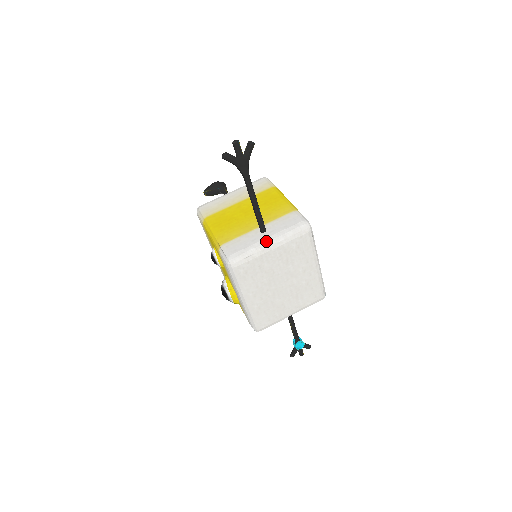
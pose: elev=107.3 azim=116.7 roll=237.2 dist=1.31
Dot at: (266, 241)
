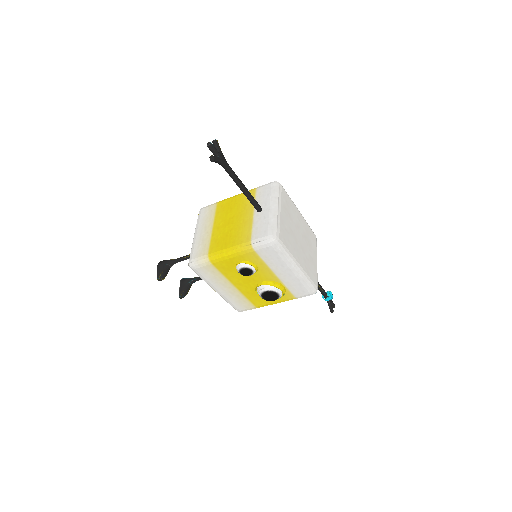
Dot at: (272, 209)
